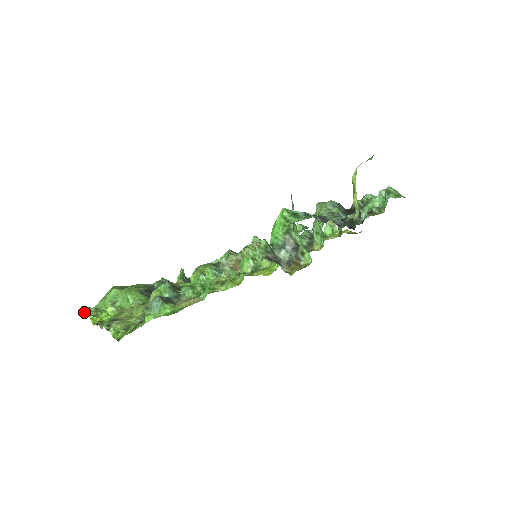
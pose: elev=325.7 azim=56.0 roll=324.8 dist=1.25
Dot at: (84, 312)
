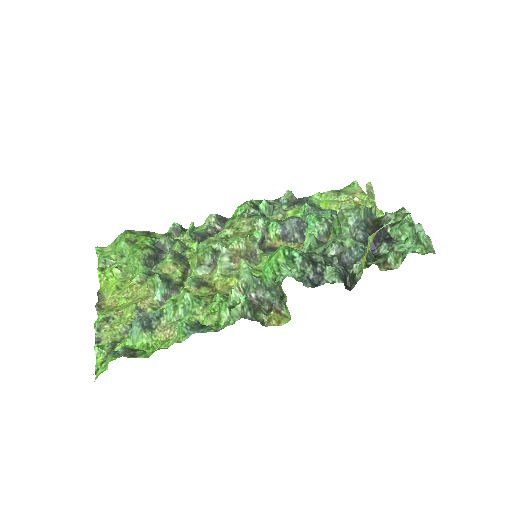
Dot at: (97, 256)
